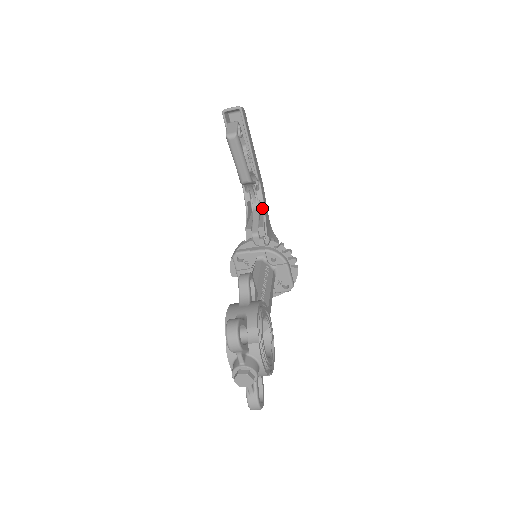
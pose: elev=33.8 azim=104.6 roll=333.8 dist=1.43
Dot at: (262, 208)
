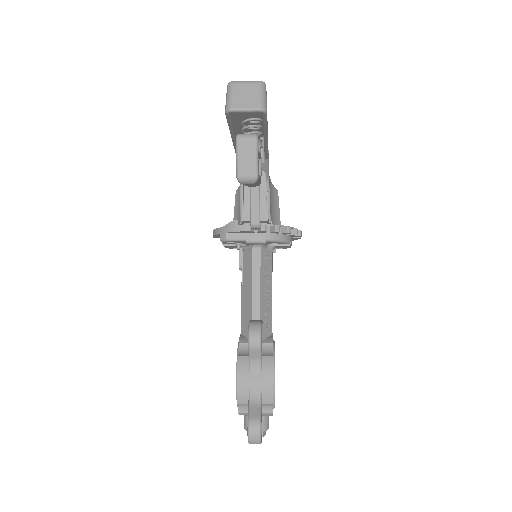
Dot at: occluded
